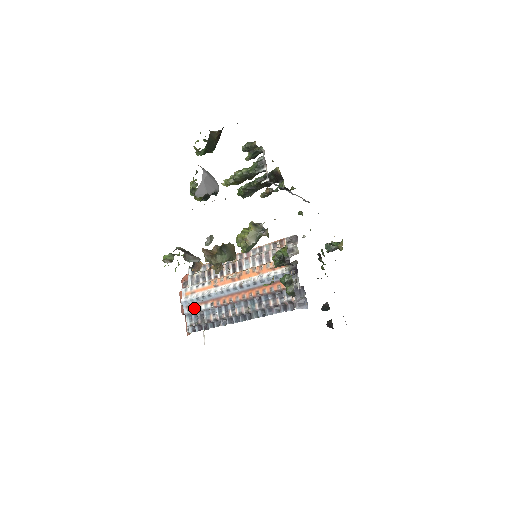
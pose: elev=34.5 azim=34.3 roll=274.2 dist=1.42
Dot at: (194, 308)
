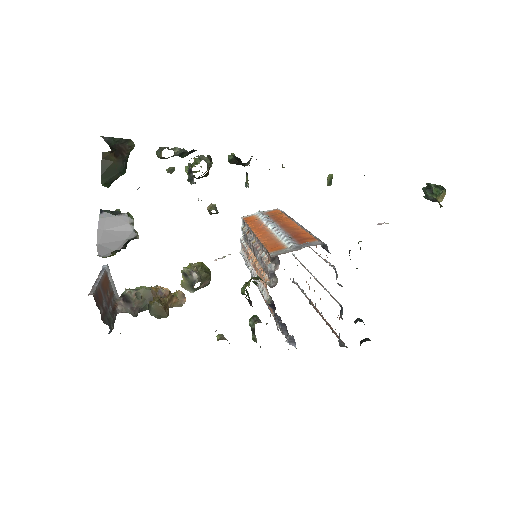
Dot at: occluded
